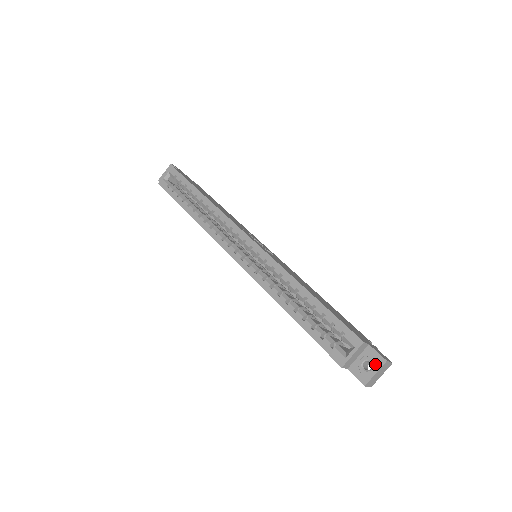
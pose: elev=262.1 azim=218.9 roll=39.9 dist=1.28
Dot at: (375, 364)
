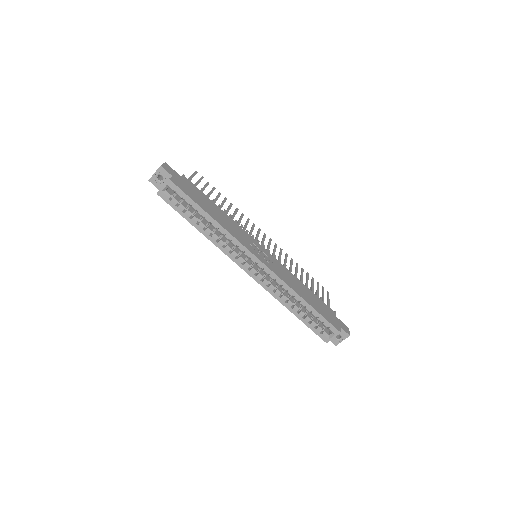
Dot at: (343, 337)
